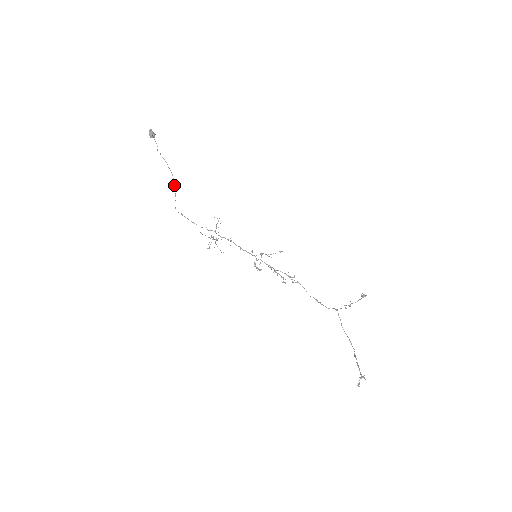
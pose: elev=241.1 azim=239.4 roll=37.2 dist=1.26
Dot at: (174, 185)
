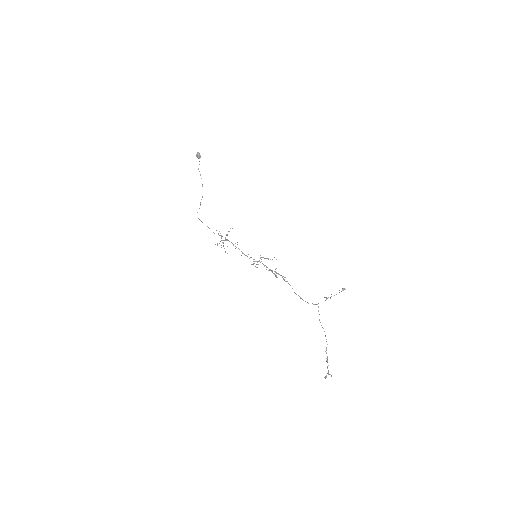
Dot at: occluded
